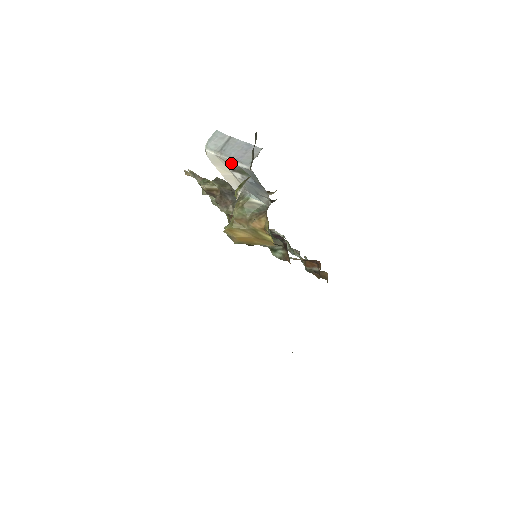
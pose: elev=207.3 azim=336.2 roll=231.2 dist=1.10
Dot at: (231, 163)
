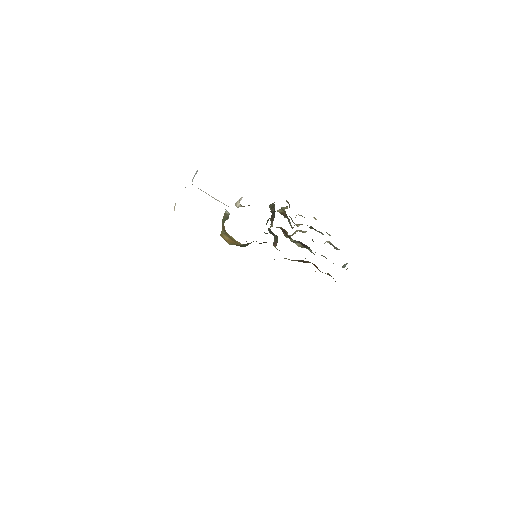
Dot at: occluded
